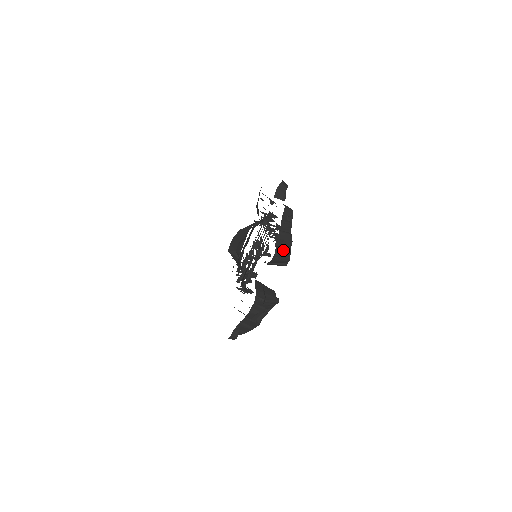
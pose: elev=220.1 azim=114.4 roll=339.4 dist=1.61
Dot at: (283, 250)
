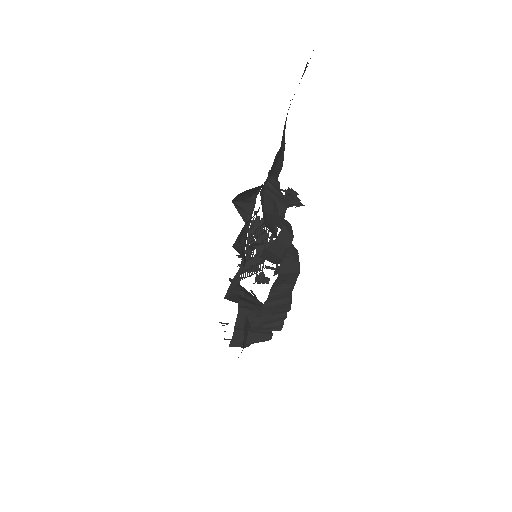
Dot at: (270, 322)
